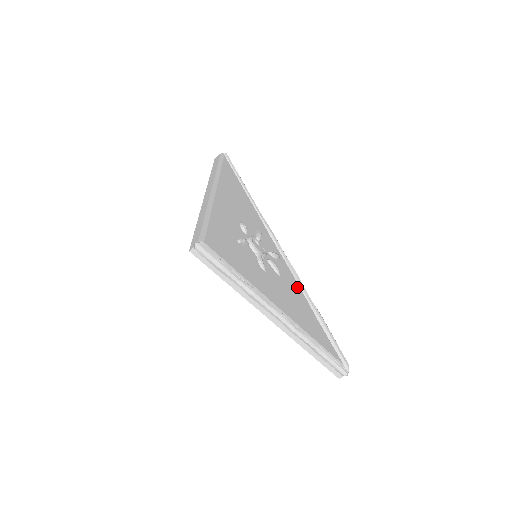
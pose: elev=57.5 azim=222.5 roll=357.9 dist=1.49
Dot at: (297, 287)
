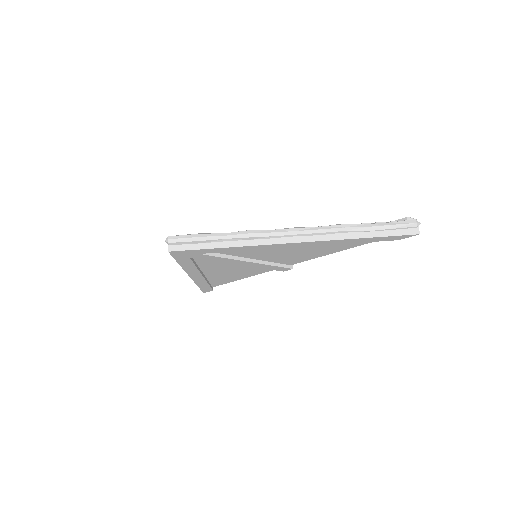
Dot at: occluded
